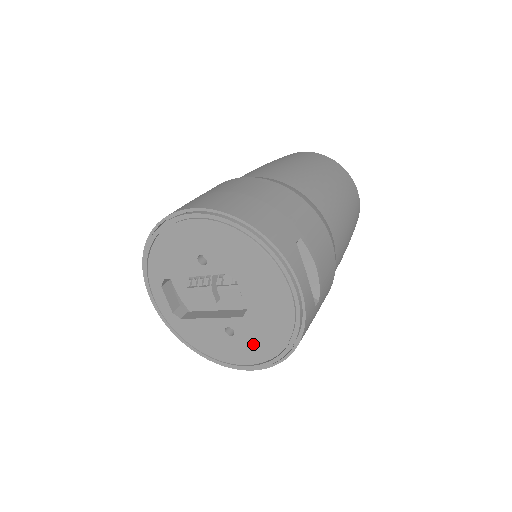
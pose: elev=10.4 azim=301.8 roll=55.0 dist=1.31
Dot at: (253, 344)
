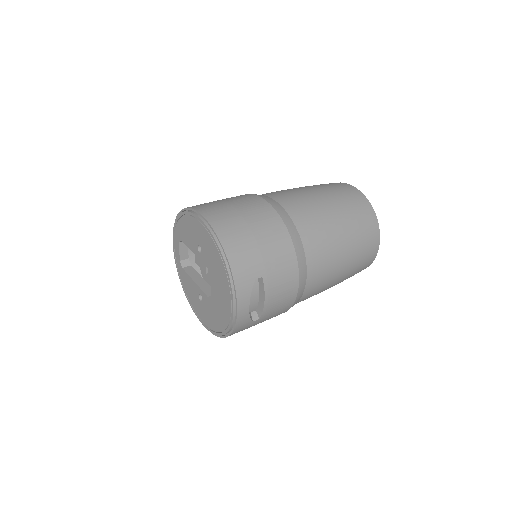
Dot at: (208, 315)
